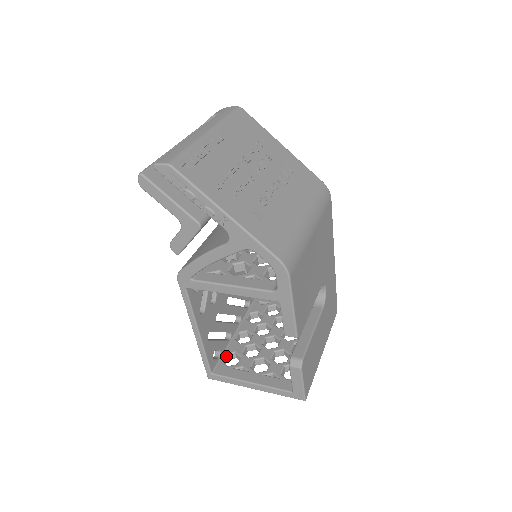
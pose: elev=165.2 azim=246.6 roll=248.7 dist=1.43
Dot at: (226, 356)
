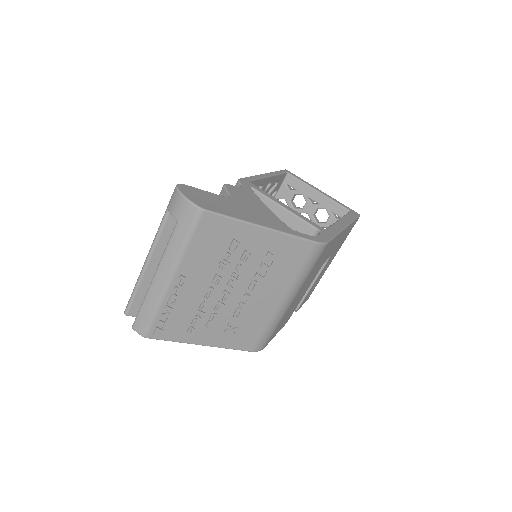
Dot at: occluded
